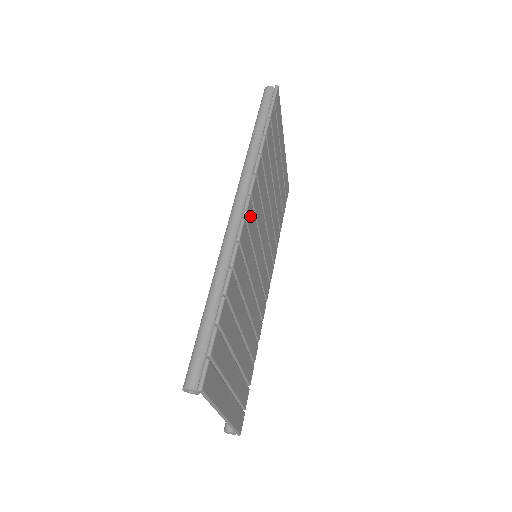
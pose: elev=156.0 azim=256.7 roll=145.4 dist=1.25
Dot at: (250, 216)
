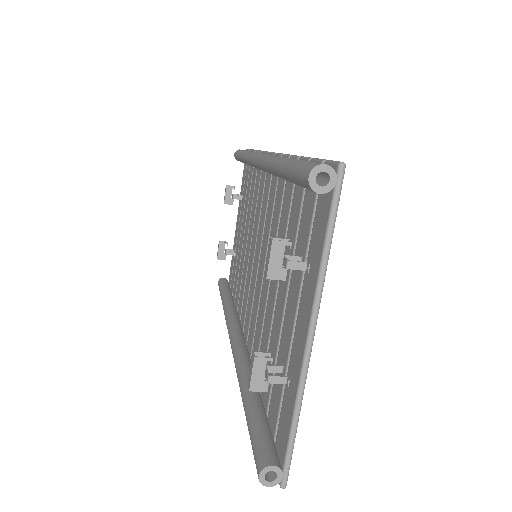
Dot at: occluded
